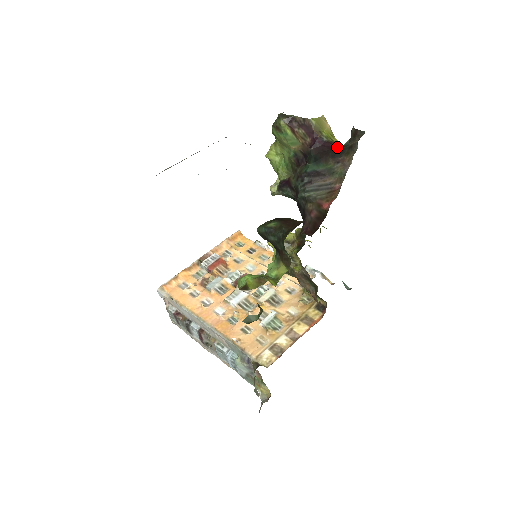
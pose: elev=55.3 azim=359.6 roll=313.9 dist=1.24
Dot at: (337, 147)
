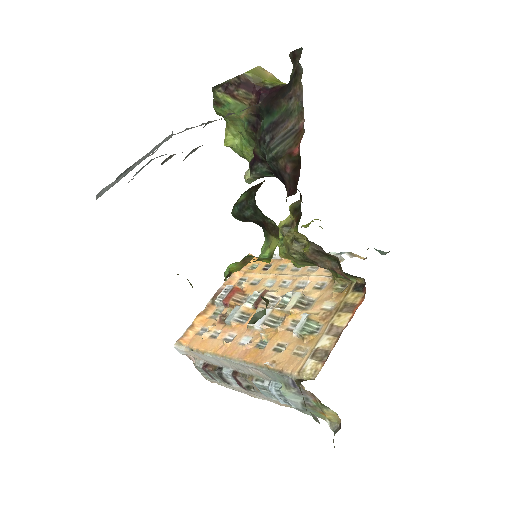
Dot at: (284, 85)
